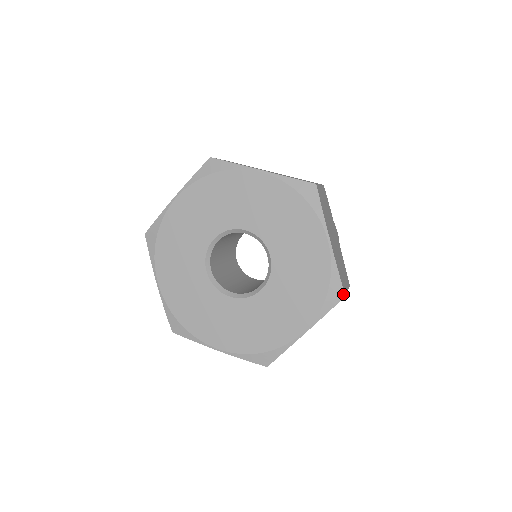
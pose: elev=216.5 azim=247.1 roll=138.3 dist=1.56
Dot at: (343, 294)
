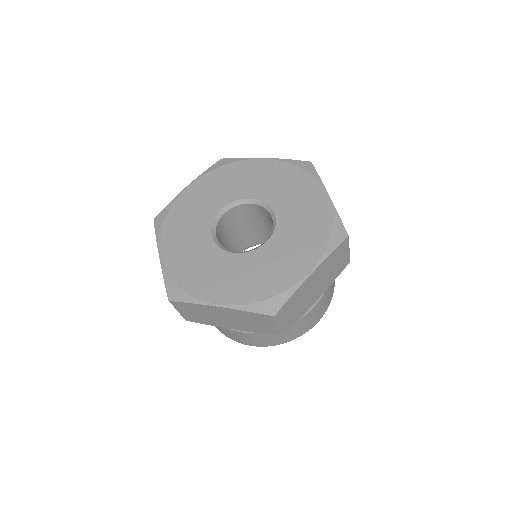
Dot at: (346, 234)
